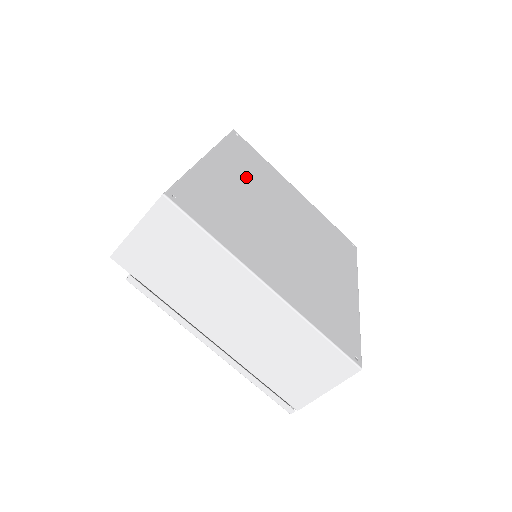
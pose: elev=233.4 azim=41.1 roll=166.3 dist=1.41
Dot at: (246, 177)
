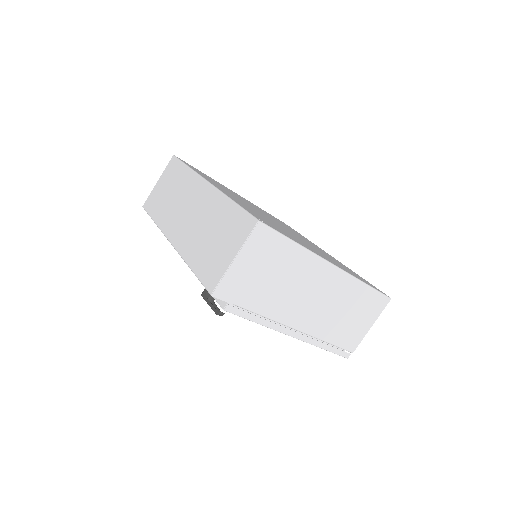
Dot at: (229, 192)
